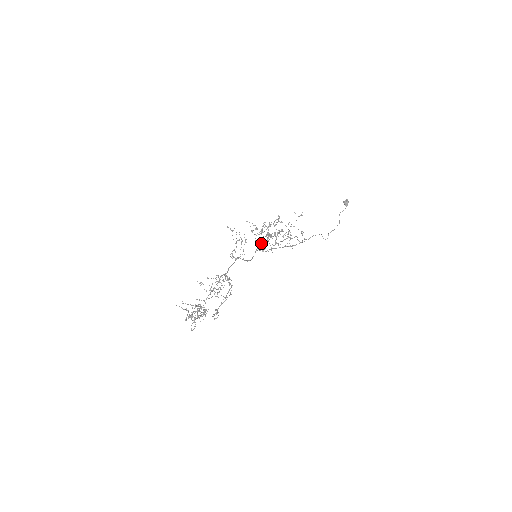
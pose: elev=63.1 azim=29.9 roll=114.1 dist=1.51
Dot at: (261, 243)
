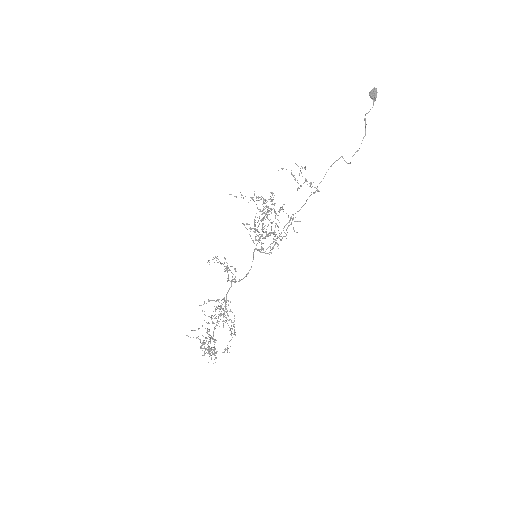
Dot at: (258, 241)
